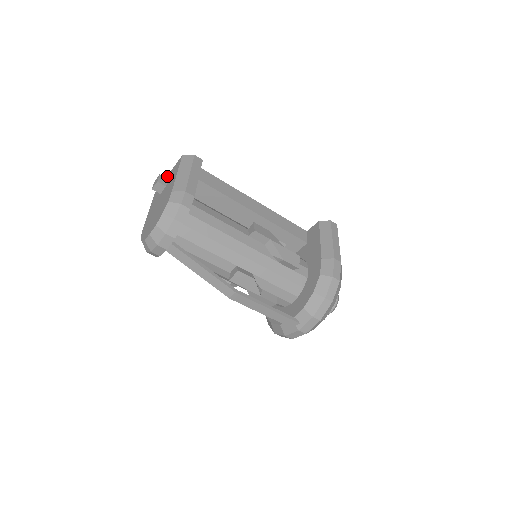
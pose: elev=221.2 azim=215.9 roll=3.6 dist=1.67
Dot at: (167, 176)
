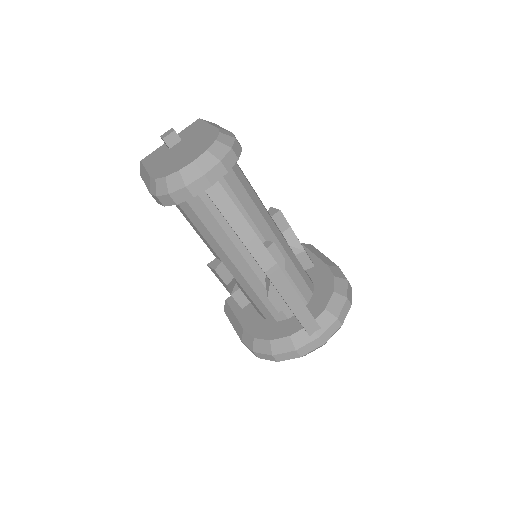
Dot at: occluded
